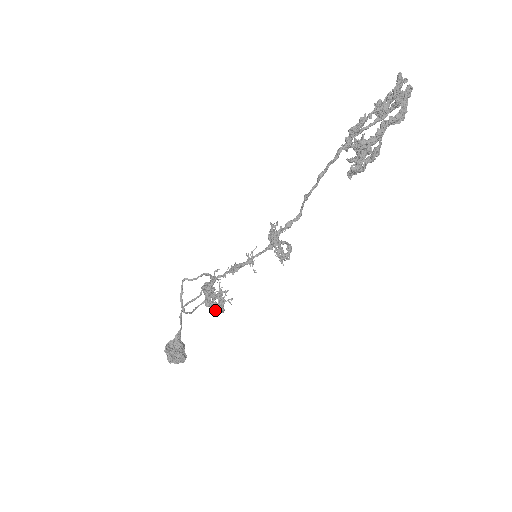
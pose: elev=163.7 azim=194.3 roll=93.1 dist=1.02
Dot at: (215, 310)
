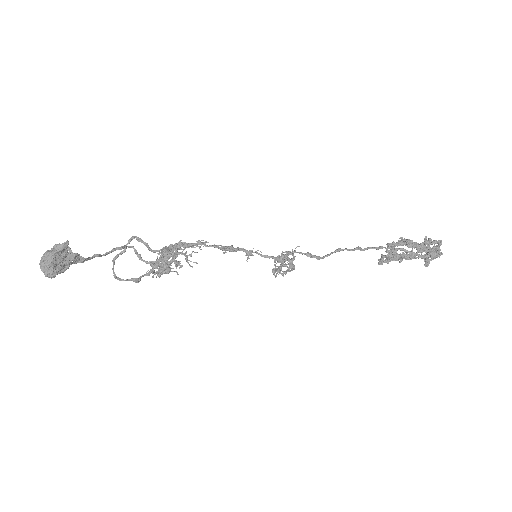
Dot at: (157, 266)
